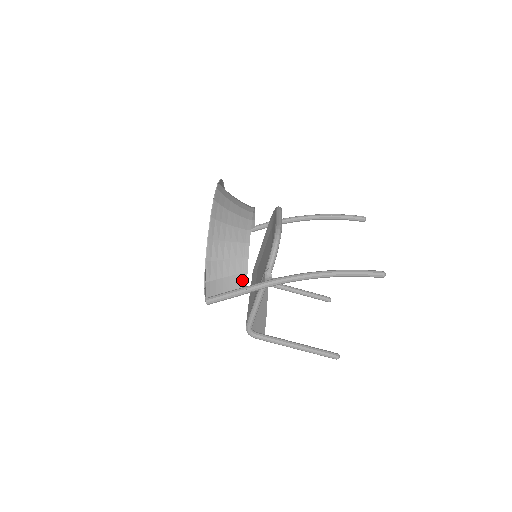
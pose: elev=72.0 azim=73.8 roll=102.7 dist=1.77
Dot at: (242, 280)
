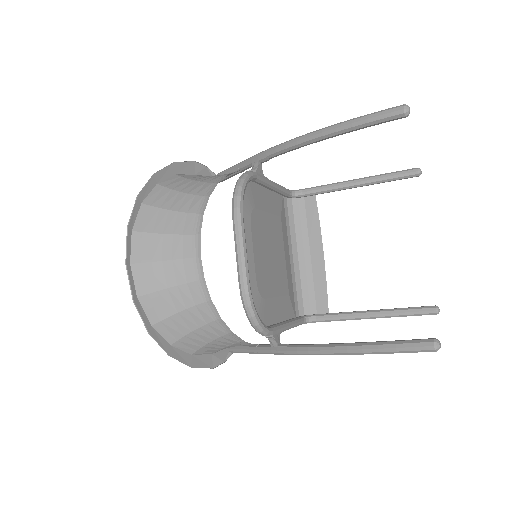
Dot at: (246, 344)
